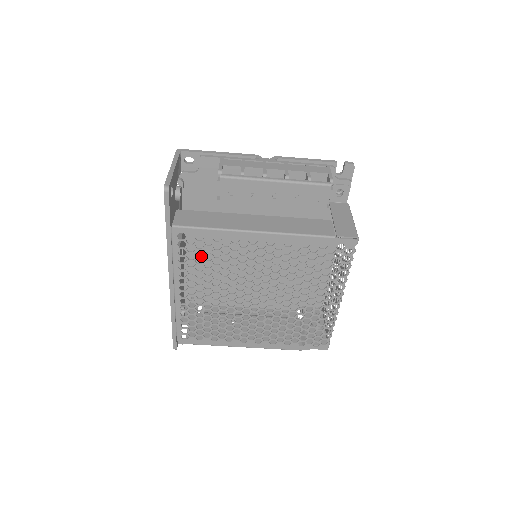
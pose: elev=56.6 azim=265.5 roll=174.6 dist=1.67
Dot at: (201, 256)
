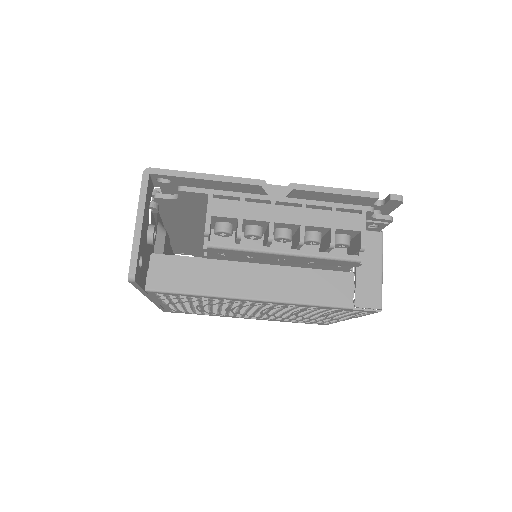
Dot at: (186, 299)
